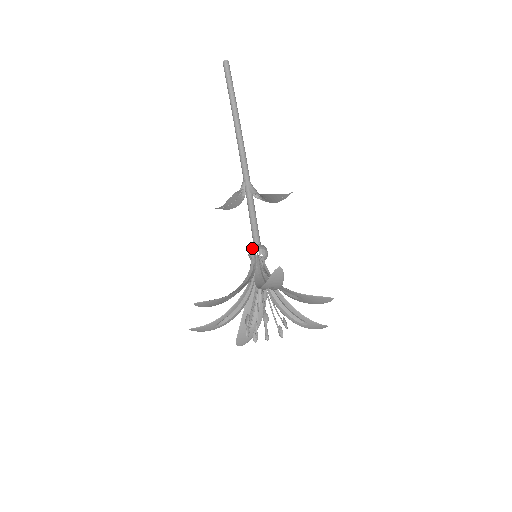
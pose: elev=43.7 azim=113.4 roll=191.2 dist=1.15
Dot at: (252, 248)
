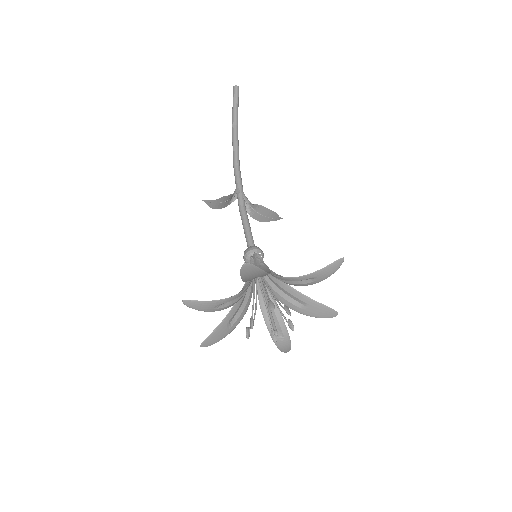
Dot at: (254, 247)
